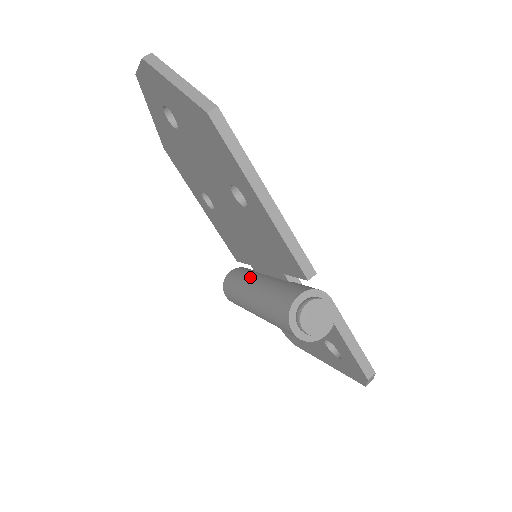
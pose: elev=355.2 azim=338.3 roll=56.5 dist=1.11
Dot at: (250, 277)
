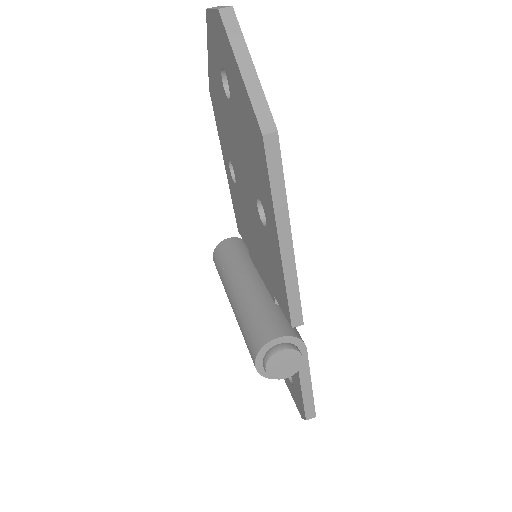
Dot at: (242, 266)
